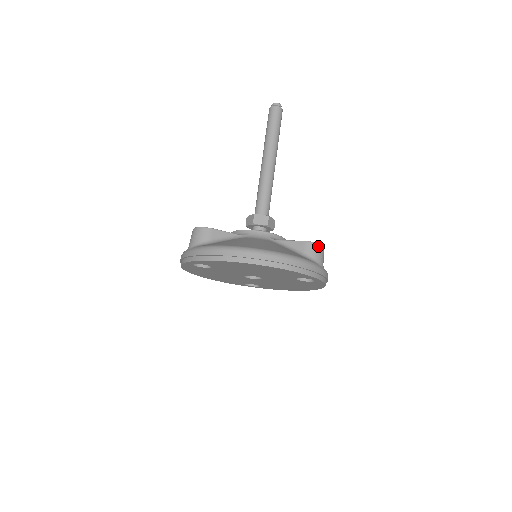
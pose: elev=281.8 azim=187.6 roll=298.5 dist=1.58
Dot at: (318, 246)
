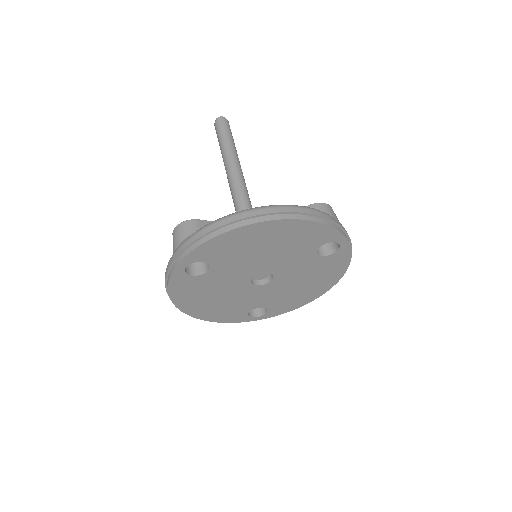
Dot at: (328, 206)
